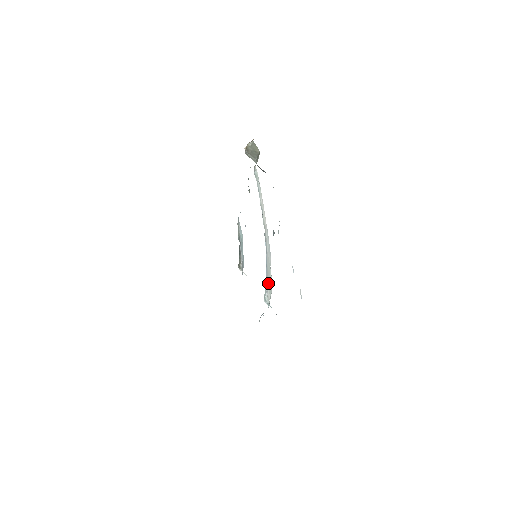
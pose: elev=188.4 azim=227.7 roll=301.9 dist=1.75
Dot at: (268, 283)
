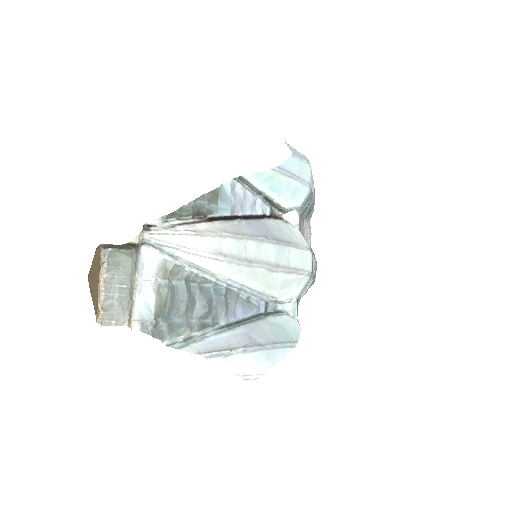
Dot at: (274, 292)
